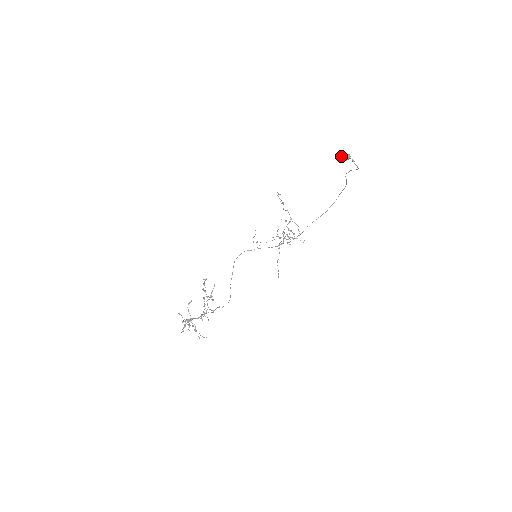
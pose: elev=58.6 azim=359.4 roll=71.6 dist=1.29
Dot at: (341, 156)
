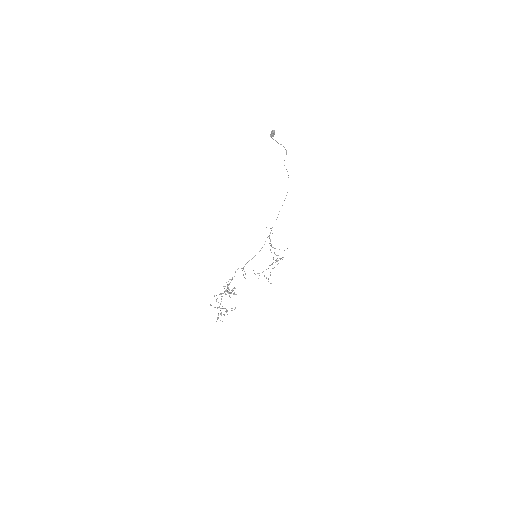
Dot at: (271, 132)
